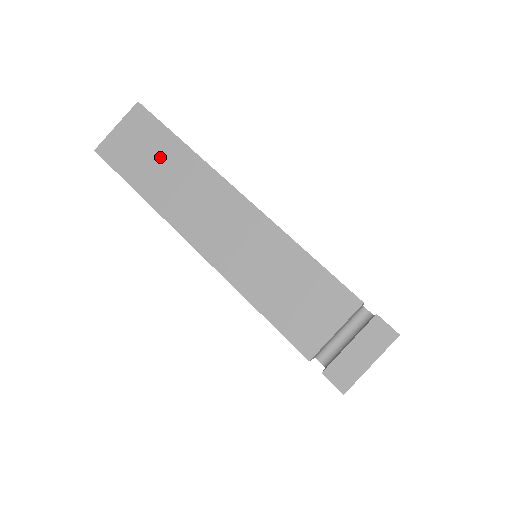
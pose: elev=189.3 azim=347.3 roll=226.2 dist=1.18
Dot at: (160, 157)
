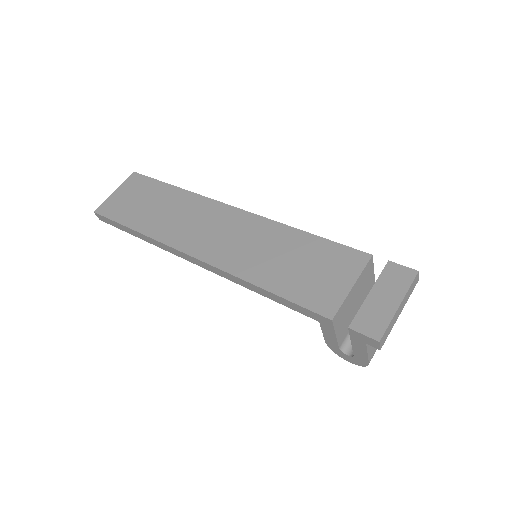
Dot at: (155, 201)
